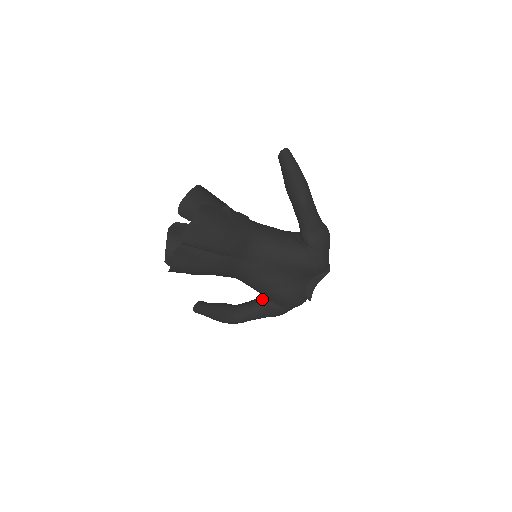
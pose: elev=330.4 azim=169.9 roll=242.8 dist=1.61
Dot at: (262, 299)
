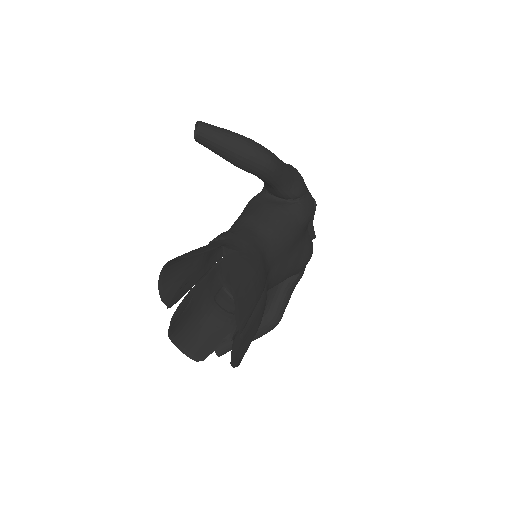
Dot at: (281, 282)
